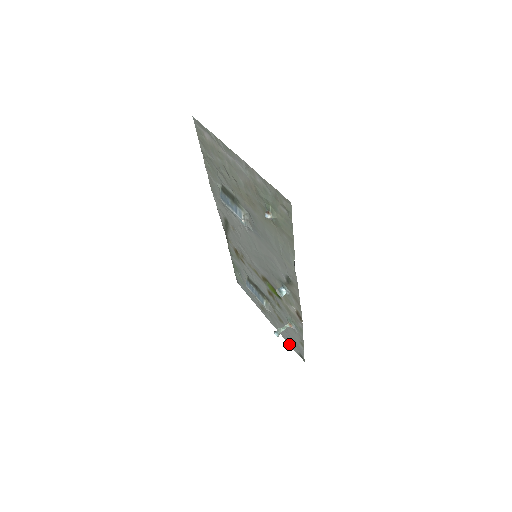
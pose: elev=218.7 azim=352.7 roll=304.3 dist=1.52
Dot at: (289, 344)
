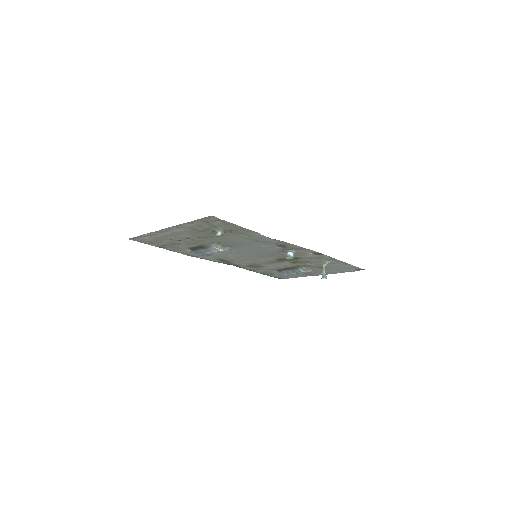
Dot at: occluded
